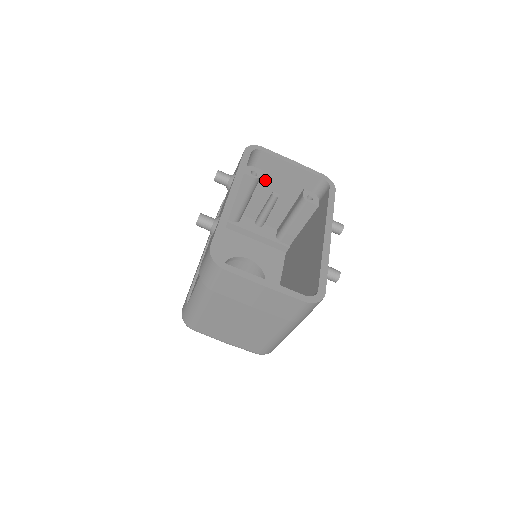
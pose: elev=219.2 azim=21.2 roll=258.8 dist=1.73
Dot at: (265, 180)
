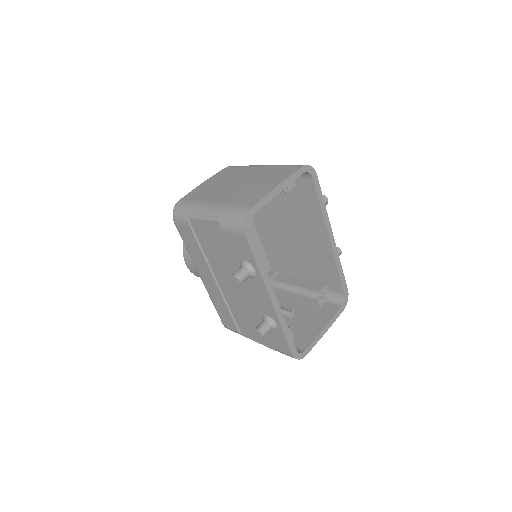
Dot at: occluded
